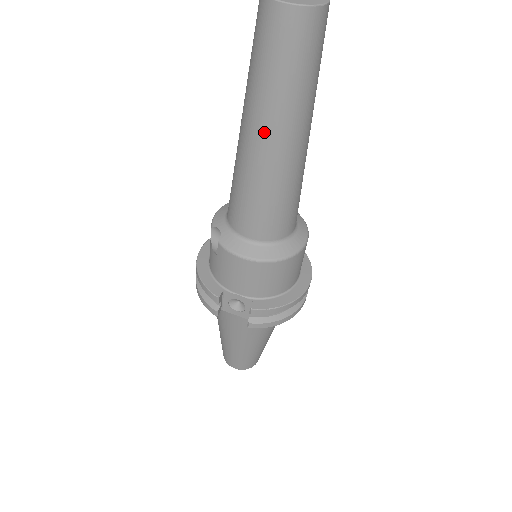
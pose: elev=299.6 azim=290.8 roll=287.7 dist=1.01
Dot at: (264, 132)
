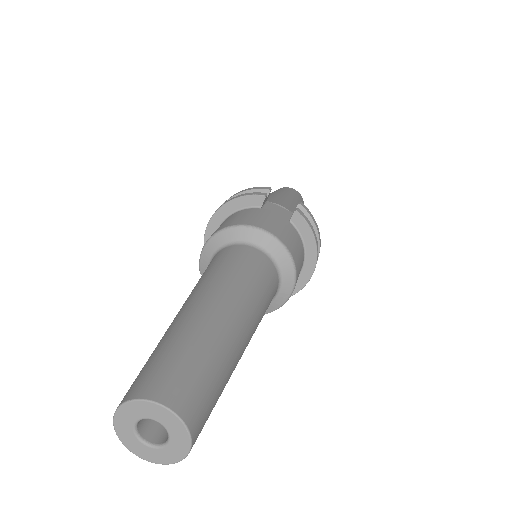
Dot at: occluded
